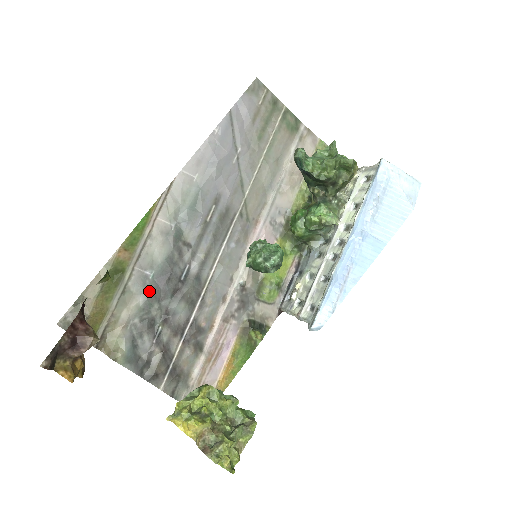
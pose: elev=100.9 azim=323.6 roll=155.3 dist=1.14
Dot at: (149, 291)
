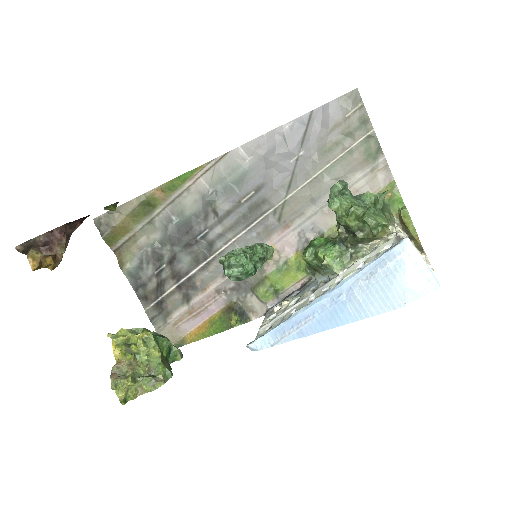
Dot at: (168, 233)
